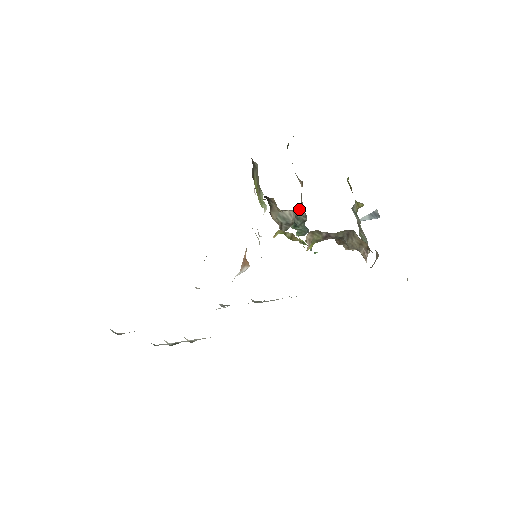
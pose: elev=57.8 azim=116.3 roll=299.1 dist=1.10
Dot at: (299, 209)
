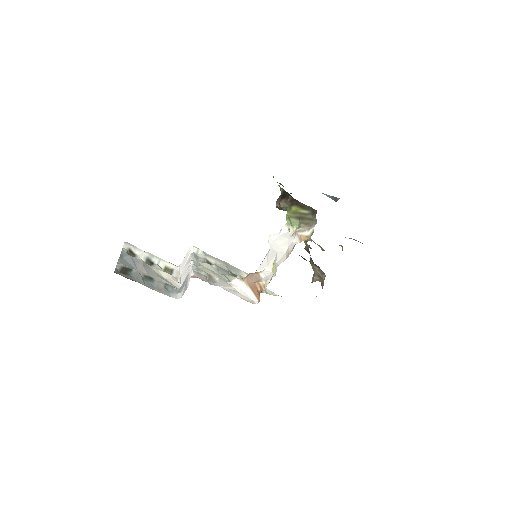
Dot at: occluded
